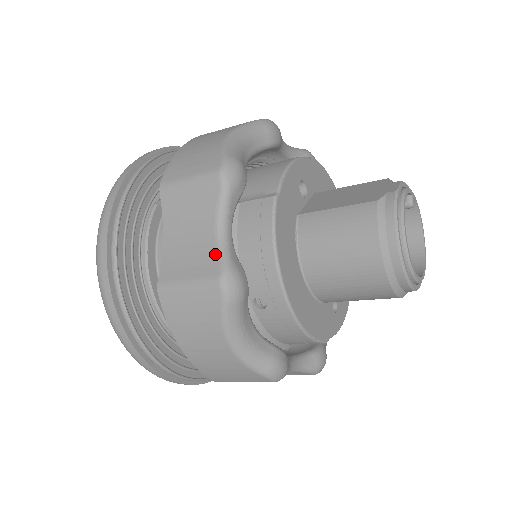
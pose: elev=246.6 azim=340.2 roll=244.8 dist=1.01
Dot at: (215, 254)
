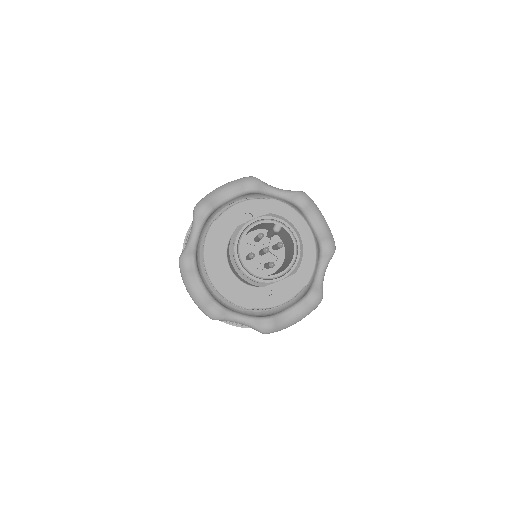
Dot at: (185, 246)
